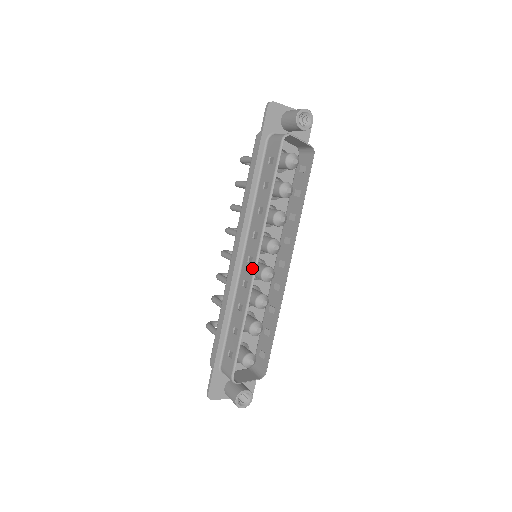
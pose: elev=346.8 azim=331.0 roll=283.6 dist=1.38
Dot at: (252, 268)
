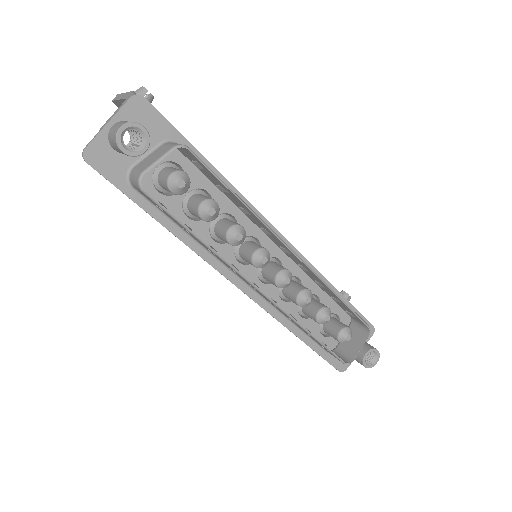
Dot at: occluded
